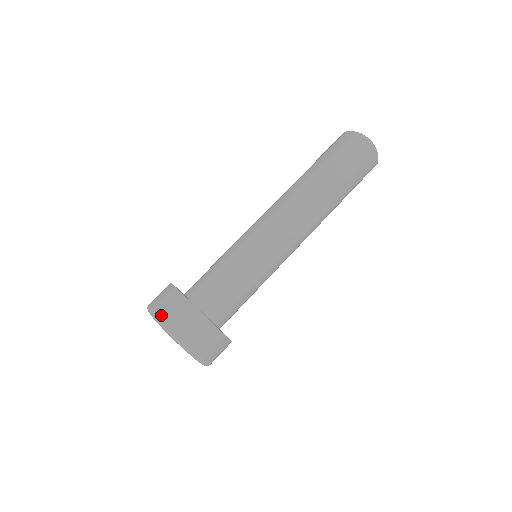
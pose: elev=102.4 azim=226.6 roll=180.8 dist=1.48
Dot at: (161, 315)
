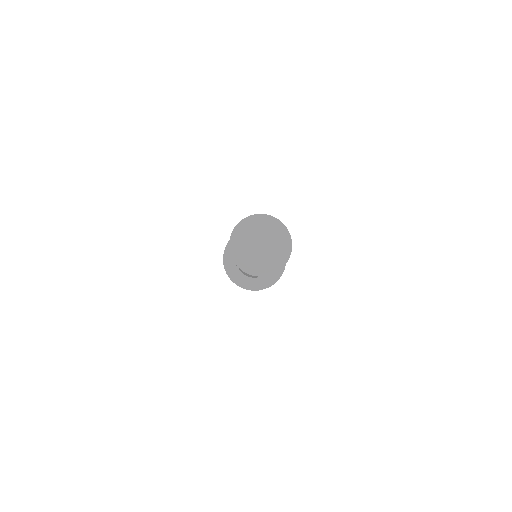
Dot at: occluded
